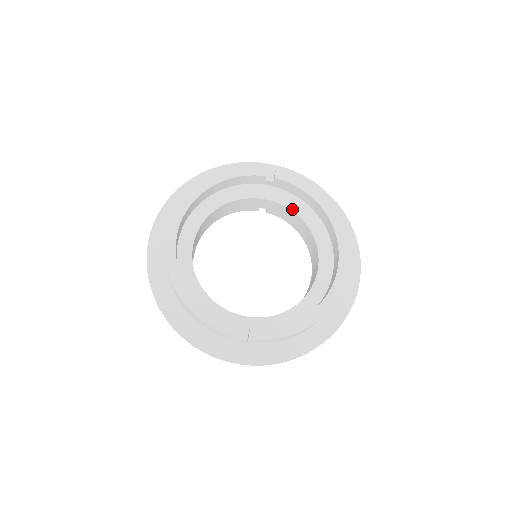
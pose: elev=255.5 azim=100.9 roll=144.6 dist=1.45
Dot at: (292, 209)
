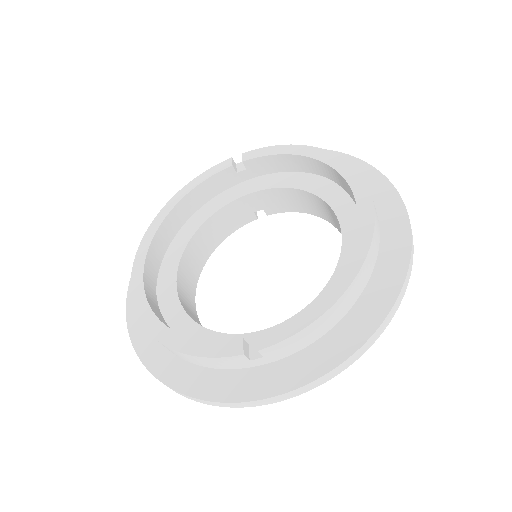
Dot at: (283, 186)
